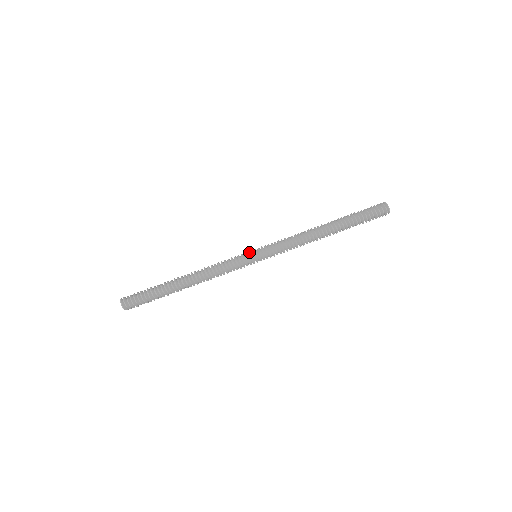
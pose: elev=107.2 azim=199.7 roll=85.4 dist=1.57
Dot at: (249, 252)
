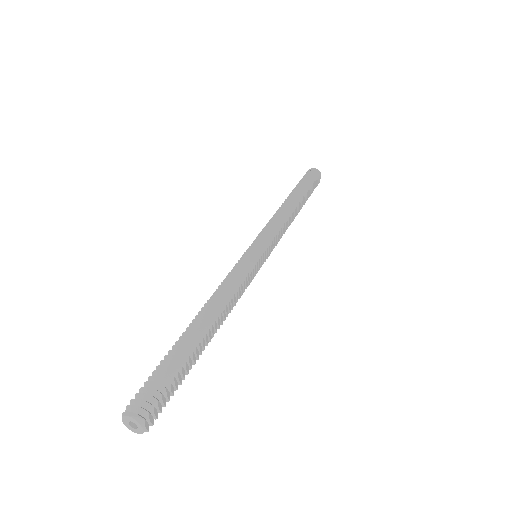
Dot at: (246, 252)
